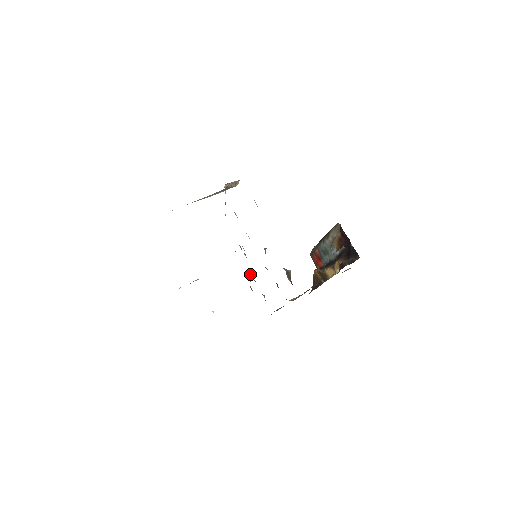
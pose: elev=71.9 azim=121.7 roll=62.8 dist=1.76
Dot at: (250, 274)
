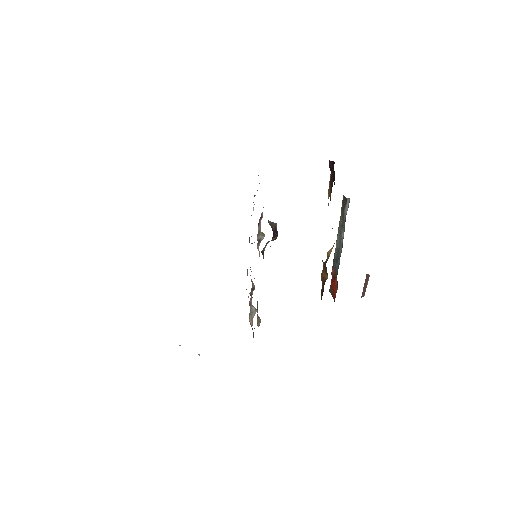
Dot at: (254, 308)
